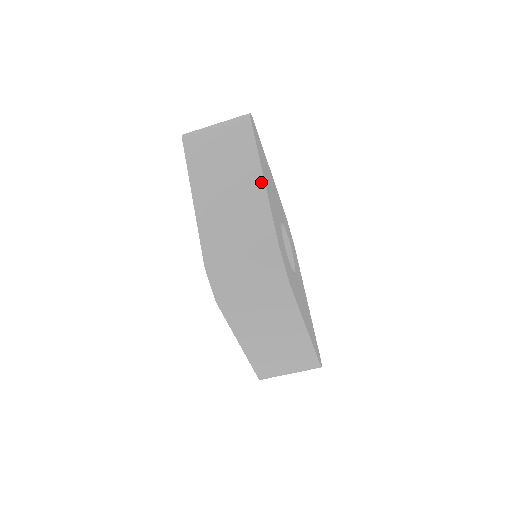
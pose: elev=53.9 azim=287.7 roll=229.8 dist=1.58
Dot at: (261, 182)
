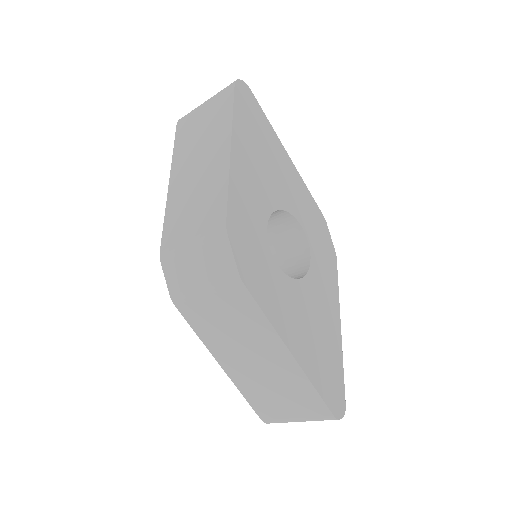
Dot at: (227, 152)
